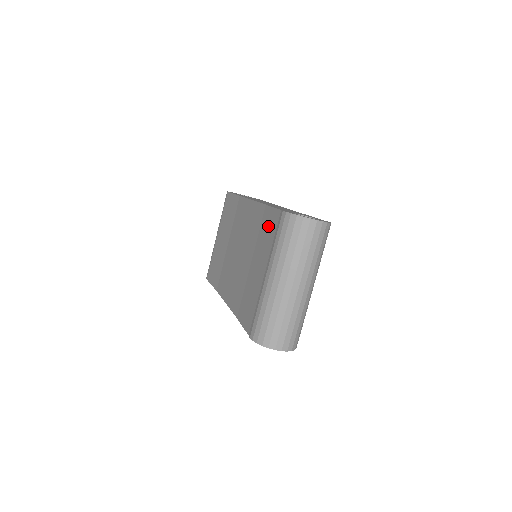
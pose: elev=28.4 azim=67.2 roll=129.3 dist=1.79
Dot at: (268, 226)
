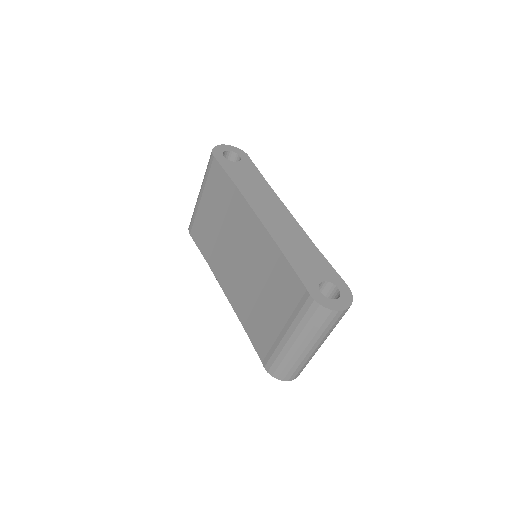
Dot at: (286, 284)
